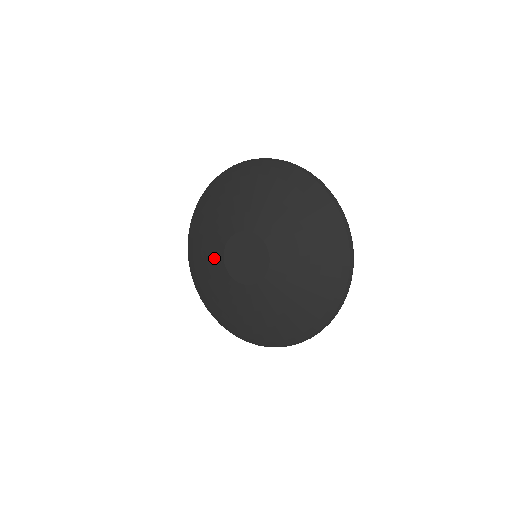
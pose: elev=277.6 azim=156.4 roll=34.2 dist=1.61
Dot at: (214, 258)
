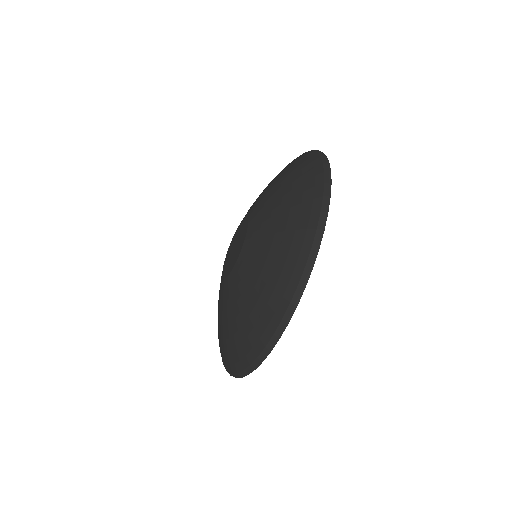
Dot at: occluded
